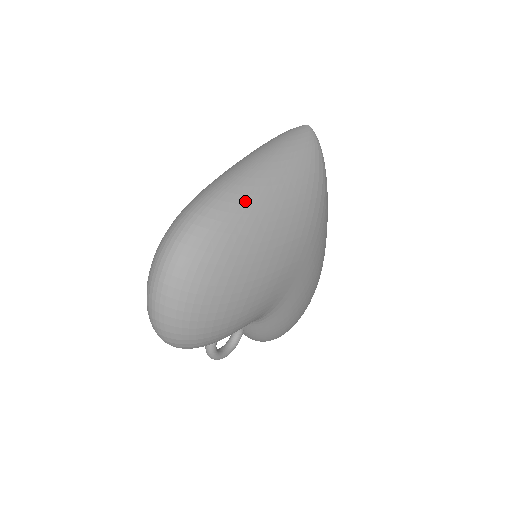
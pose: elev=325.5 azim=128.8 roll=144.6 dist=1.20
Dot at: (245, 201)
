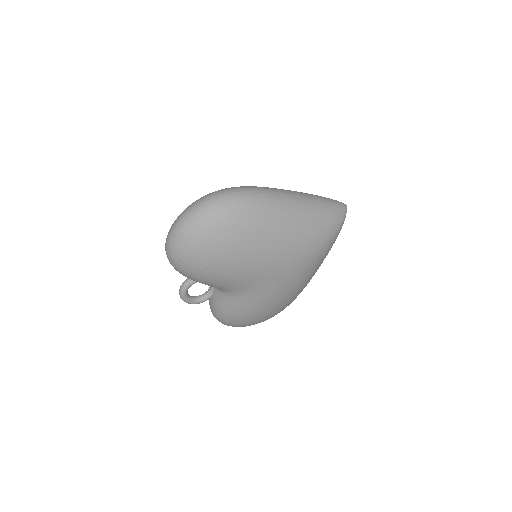
Dot at: (275, 208)
